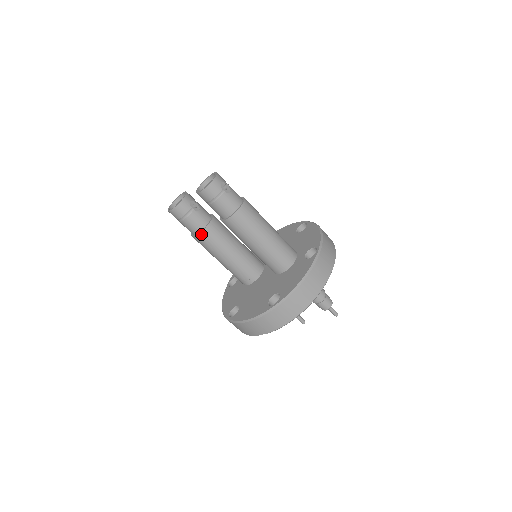
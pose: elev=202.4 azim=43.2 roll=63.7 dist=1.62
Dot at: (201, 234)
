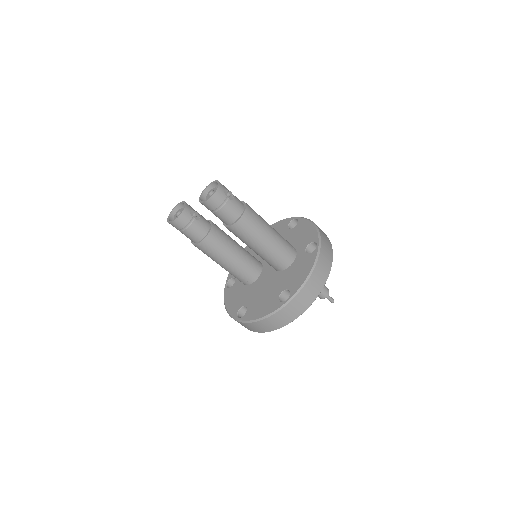
Dot at: (204, 241)
